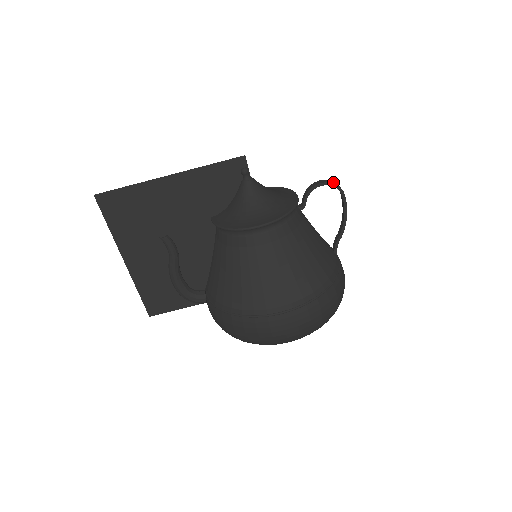
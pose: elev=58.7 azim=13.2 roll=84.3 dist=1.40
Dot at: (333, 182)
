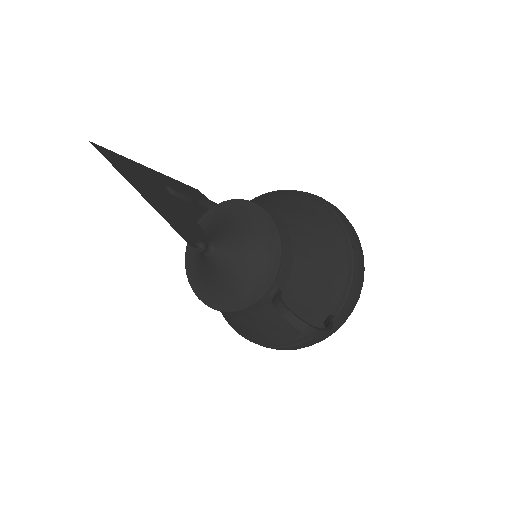
Dot at: (299, 325)
